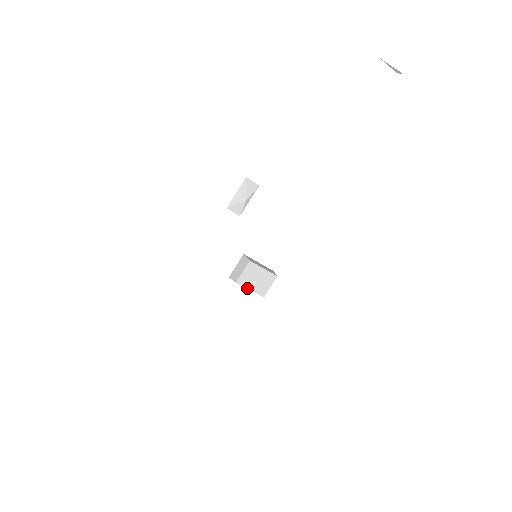
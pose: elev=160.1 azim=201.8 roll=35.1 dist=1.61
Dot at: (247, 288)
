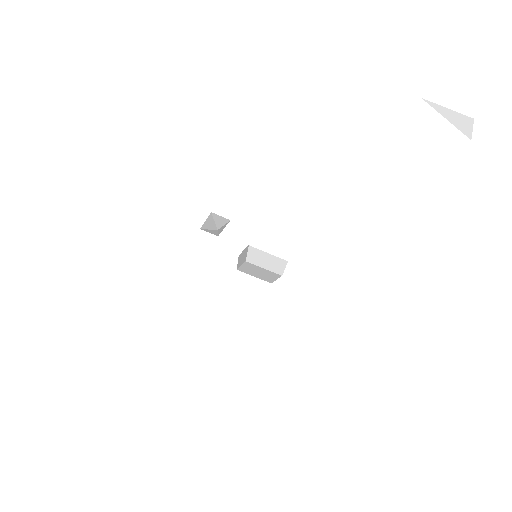
Dot at: occluded
